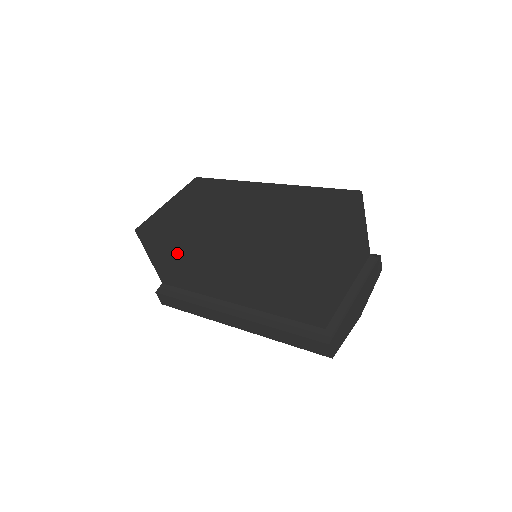
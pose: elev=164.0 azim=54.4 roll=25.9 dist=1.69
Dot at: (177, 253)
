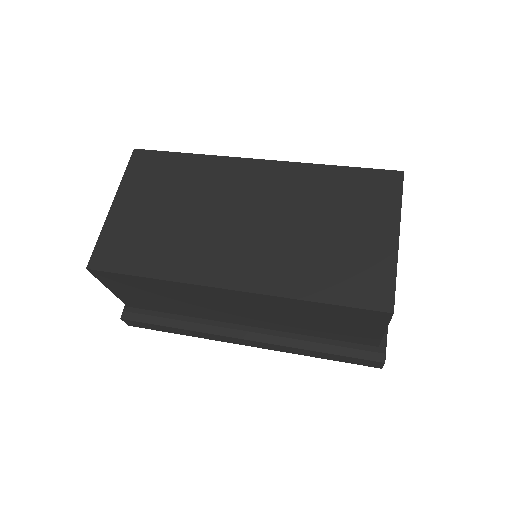
Dot at: (164, 290)
